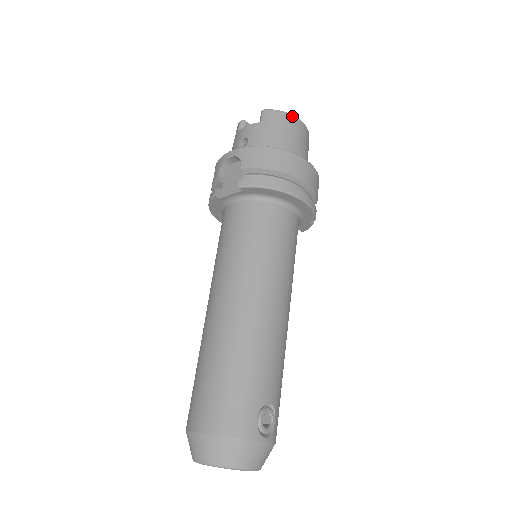
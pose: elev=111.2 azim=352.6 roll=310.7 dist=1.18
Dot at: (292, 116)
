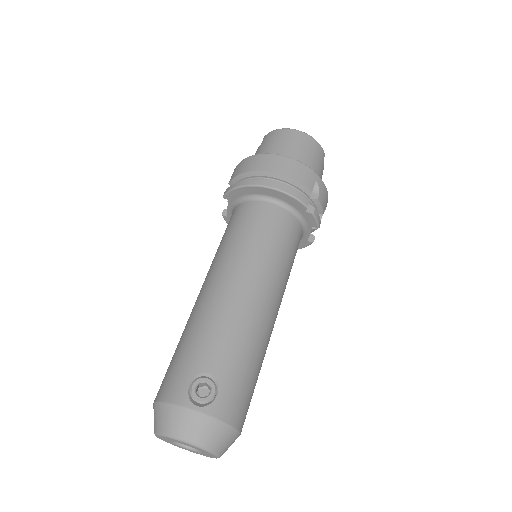
Dot at: (285, 129)
